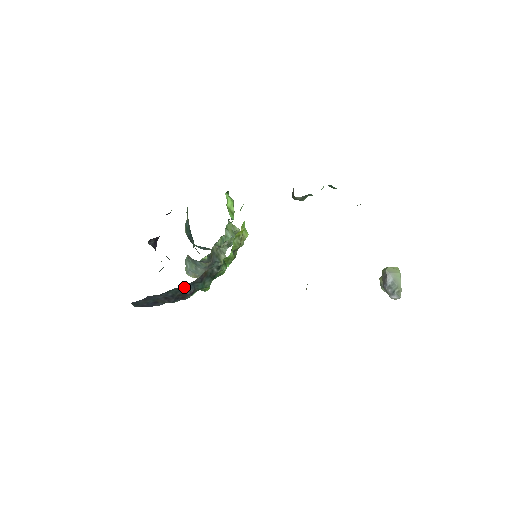
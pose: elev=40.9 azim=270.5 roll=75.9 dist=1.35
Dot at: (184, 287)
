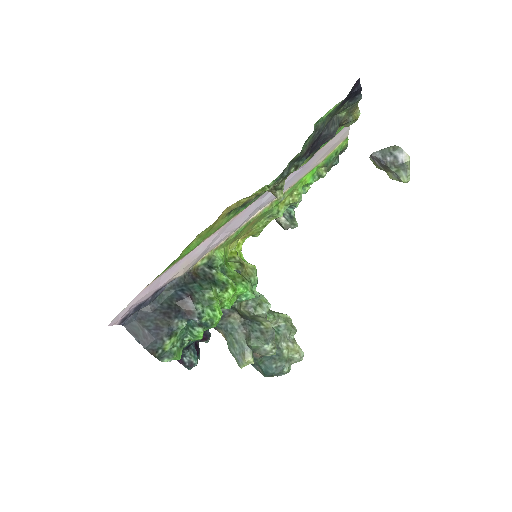
Dot at: (176, 290)
